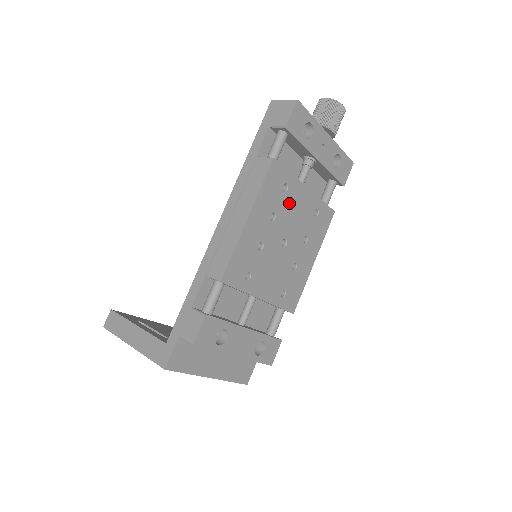
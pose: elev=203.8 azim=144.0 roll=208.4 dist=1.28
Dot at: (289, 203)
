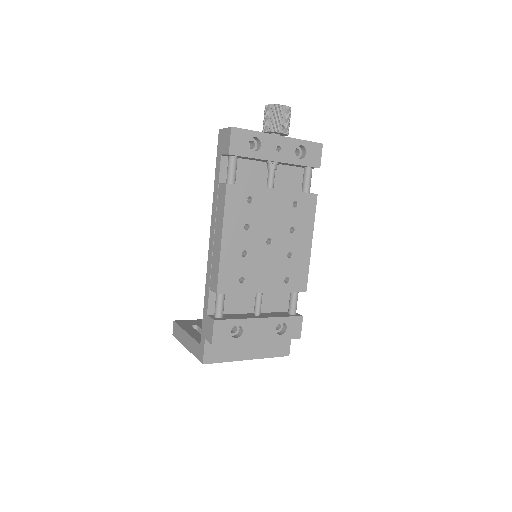
Dot at: (260, 210)
